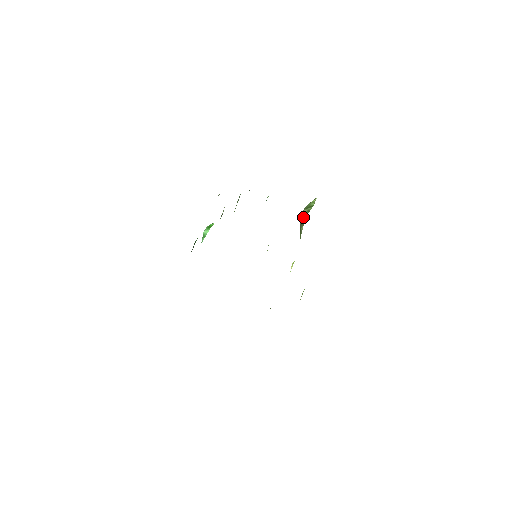
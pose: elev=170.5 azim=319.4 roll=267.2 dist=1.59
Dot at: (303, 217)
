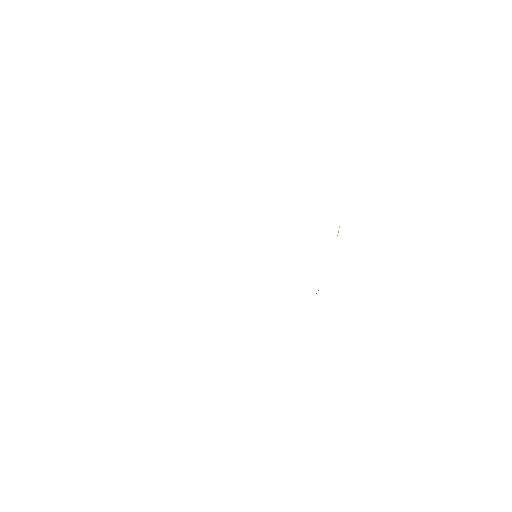
Dot at: occluded
